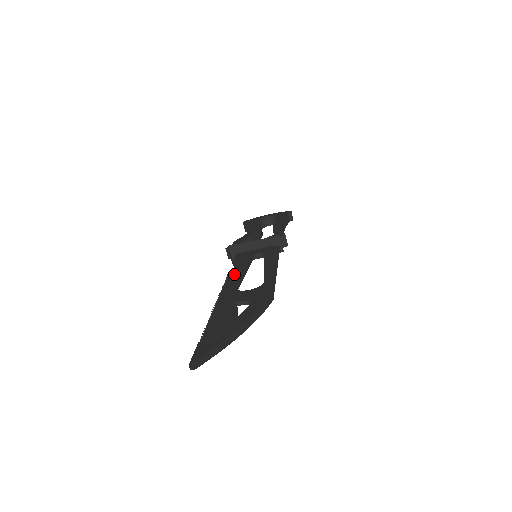
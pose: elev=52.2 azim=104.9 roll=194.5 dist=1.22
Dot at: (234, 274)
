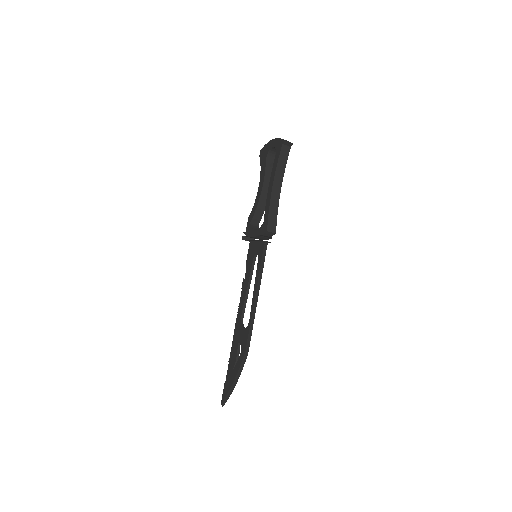
Dot at: (243, 291)
